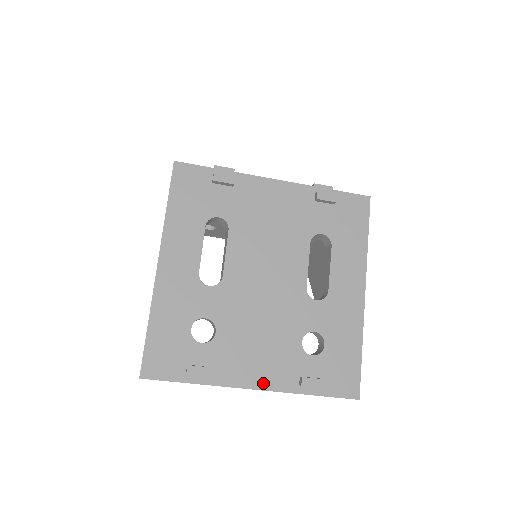
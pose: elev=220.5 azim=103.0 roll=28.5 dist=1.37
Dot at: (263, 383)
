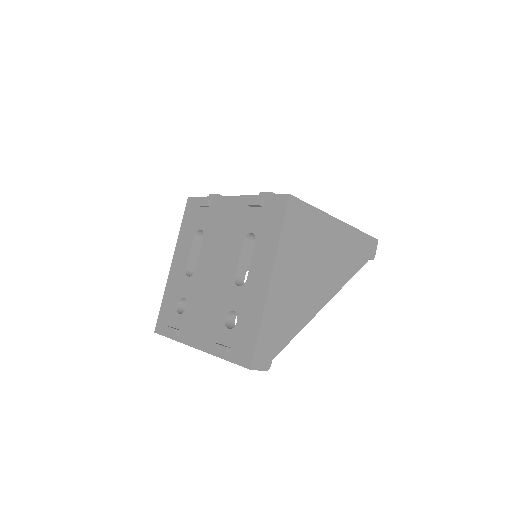
Dot at: (201, 345)
